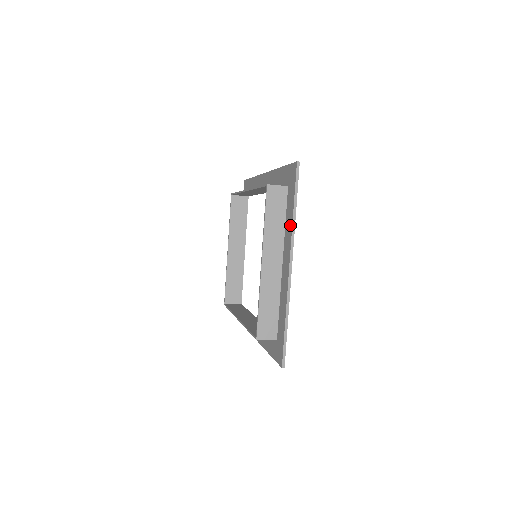
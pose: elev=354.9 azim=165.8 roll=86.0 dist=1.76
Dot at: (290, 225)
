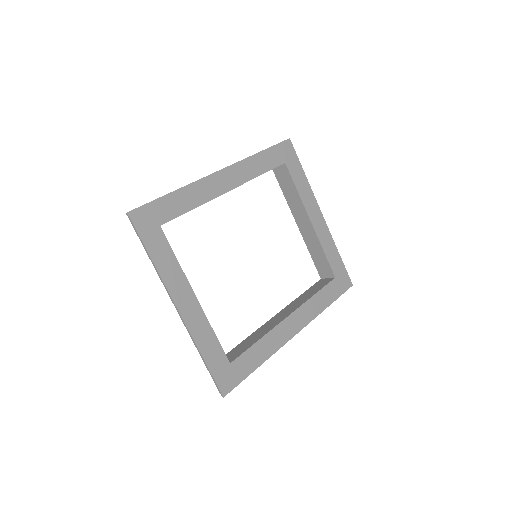
Dot at: (161, 270)
